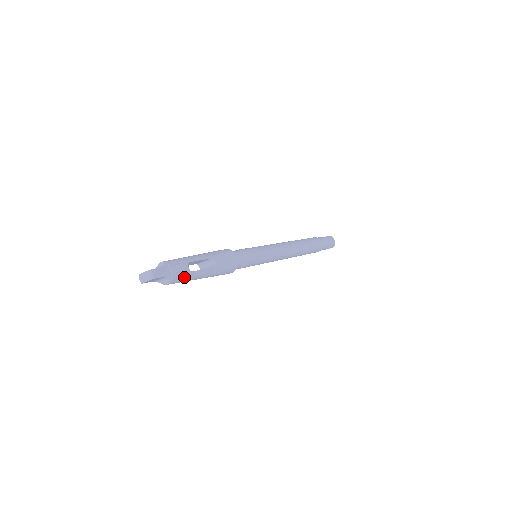
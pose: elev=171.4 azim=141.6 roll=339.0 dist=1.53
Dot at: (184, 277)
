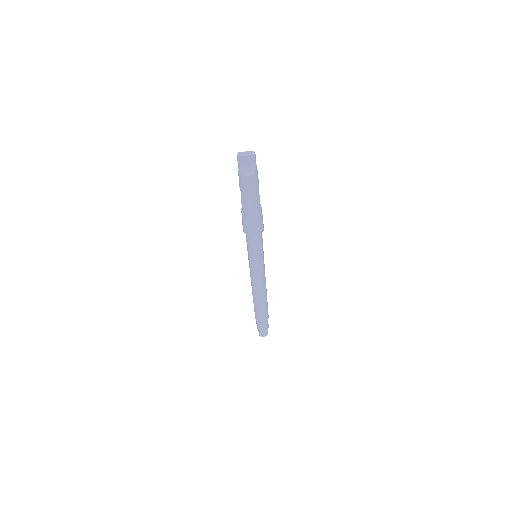
Dot at: (256, 185)
